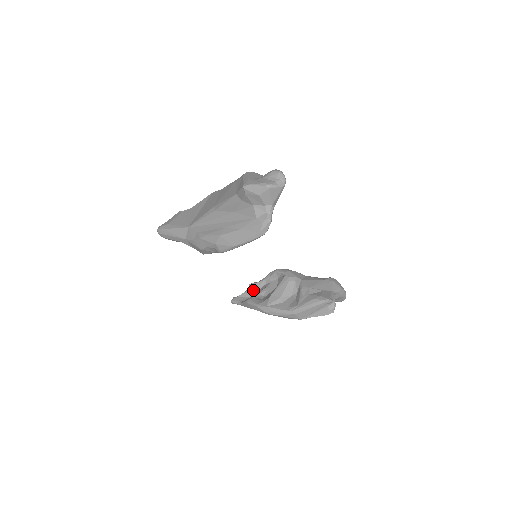
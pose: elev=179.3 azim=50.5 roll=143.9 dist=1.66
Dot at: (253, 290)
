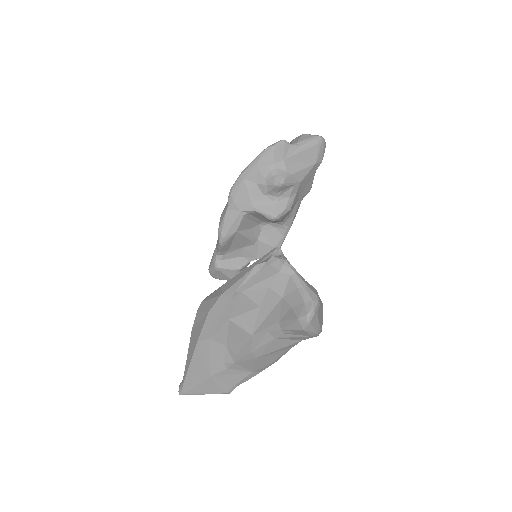
Dot at: occluded
